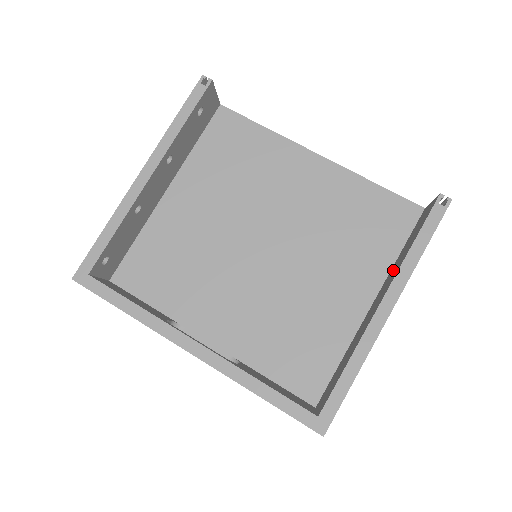
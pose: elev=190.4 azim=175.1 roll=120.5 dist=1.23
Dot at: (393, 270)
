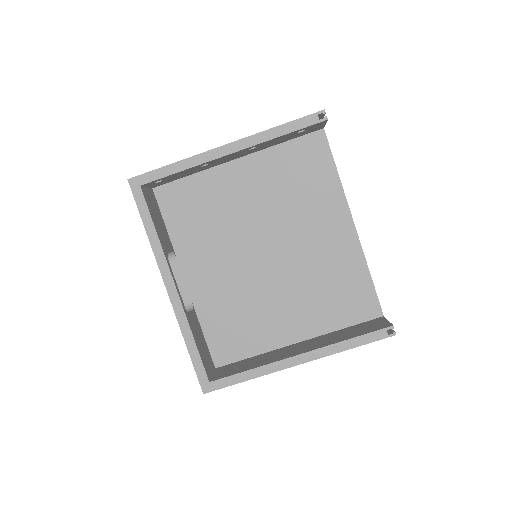
Dot at: (327, 338)
